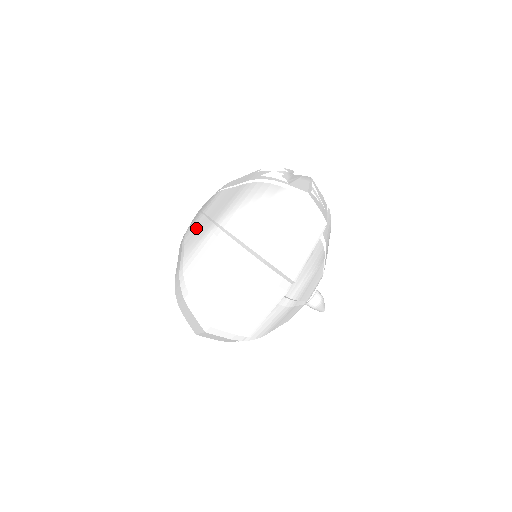
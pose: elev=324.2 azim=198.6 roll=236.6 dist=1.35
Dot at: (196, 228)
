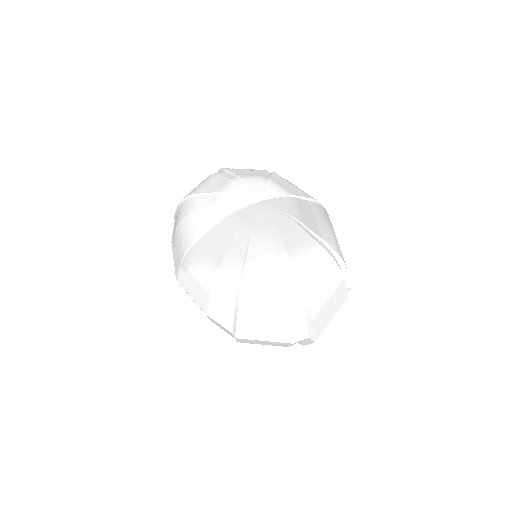
Dot at: (300, 238)
